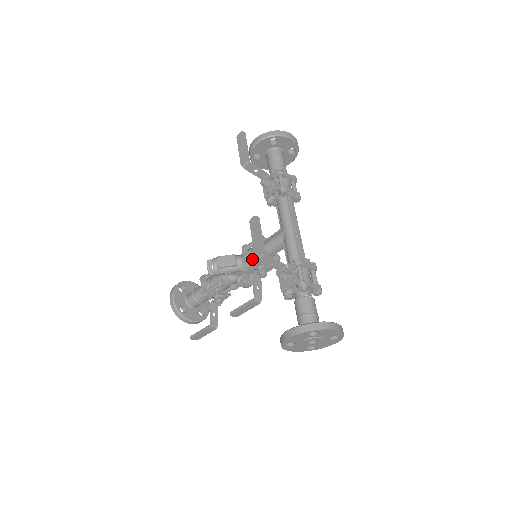
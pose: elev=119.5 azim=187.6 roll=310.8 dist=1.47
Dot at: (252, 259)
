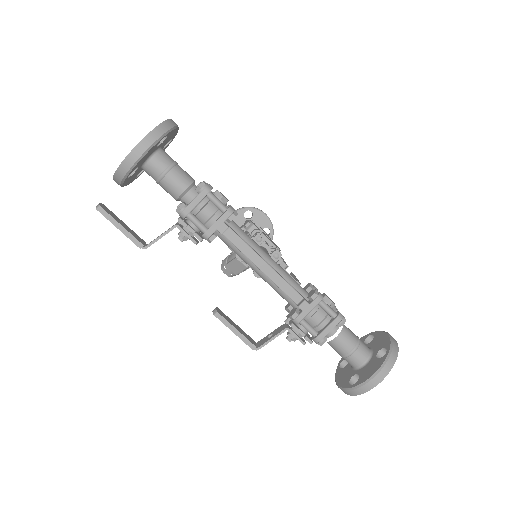
Dot at: occluded
